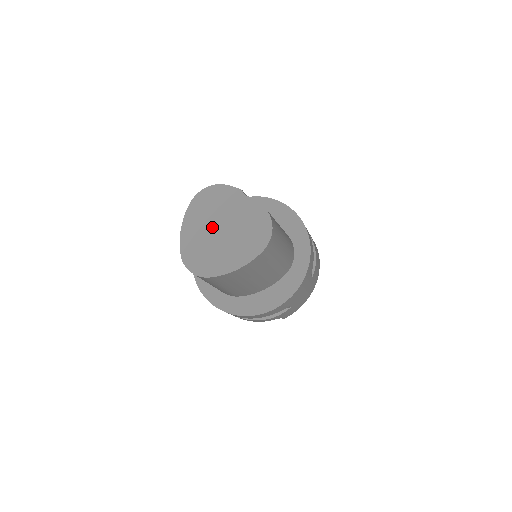
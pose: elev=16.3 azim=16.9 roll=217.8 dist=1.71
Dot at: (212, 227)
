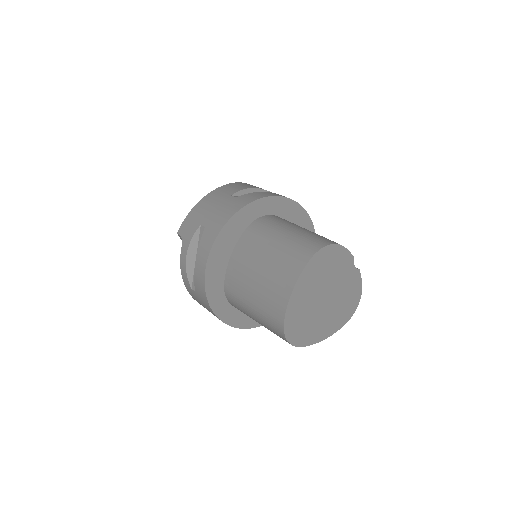
Dot at: (320, 294)
